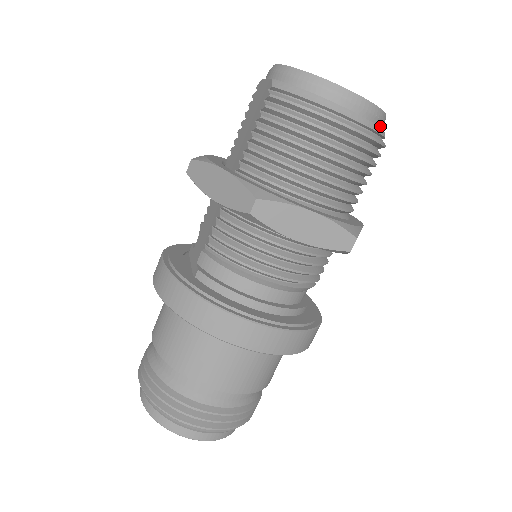
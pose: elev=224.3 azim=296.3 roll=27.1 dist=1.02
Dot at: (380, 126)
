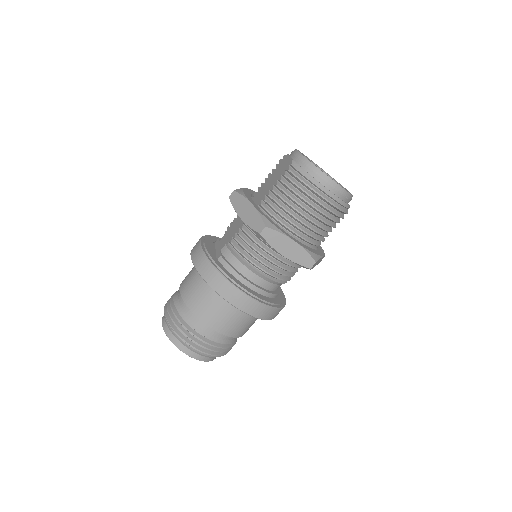
Dot at: (347, 202)
